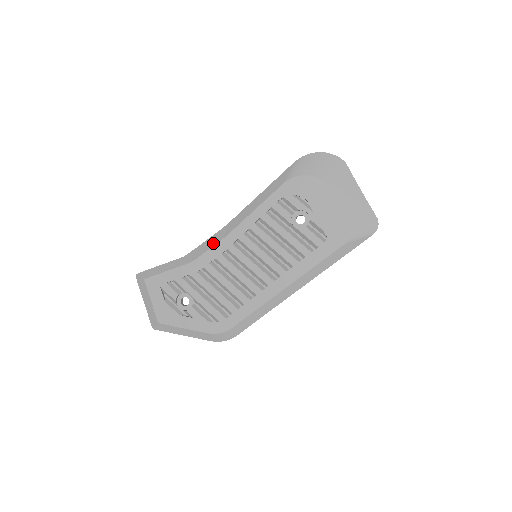
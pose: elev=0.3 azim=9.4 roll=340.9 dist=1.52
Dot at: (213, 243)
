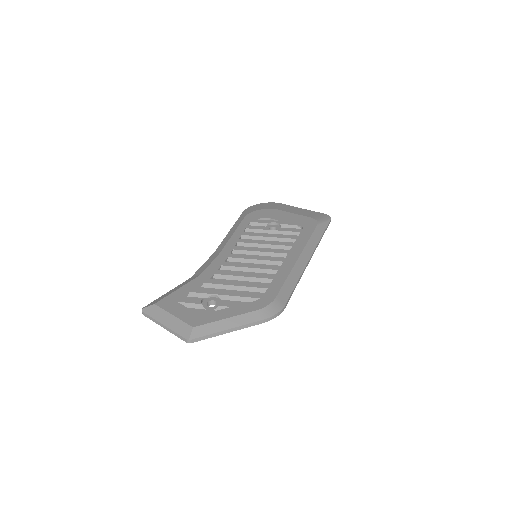
Dot at: (212, 260)
